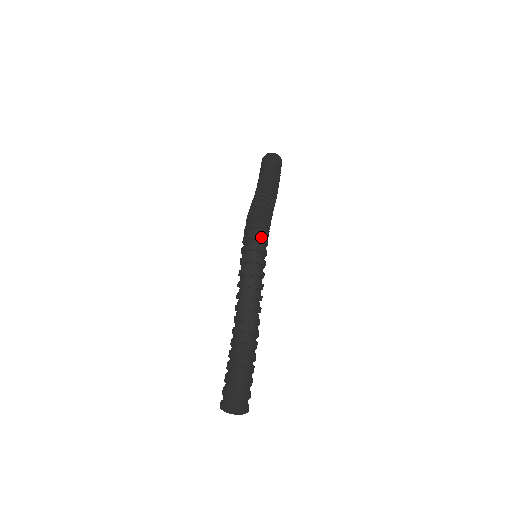
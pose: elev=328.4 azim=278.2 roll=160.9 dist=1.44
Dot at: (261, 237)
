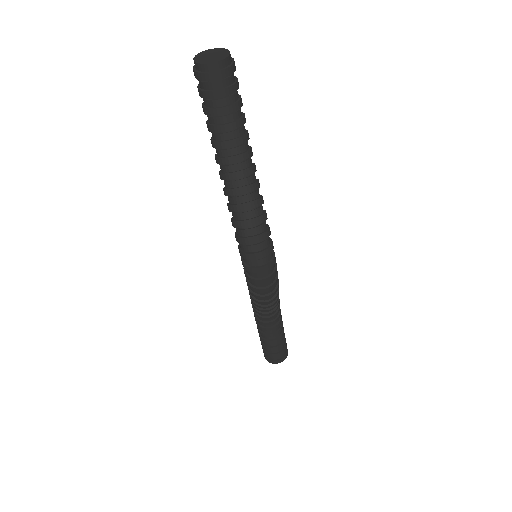
Dot at: (272, 277)
